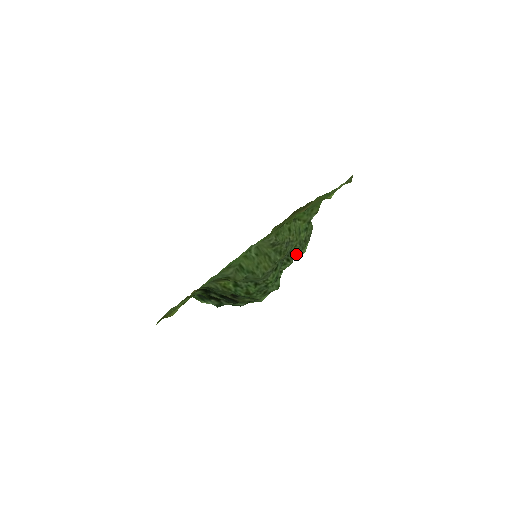
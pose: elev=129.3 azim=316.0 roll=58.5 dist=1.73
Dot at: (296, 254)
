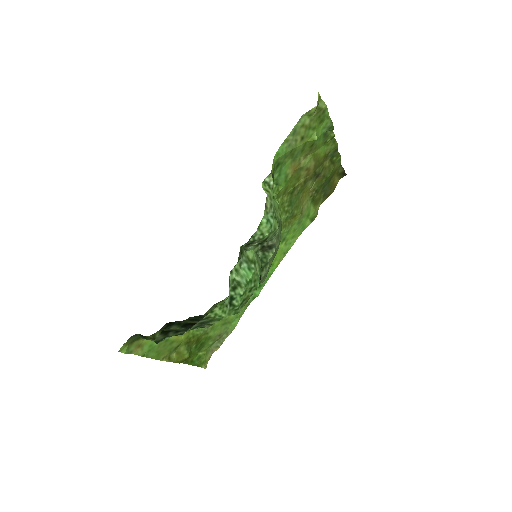
Dot at: (249, 240)
